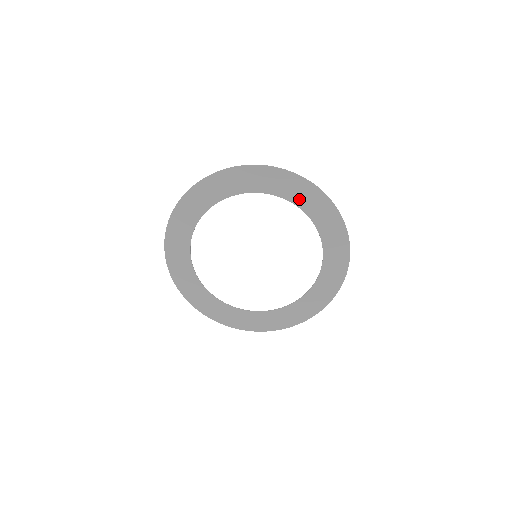
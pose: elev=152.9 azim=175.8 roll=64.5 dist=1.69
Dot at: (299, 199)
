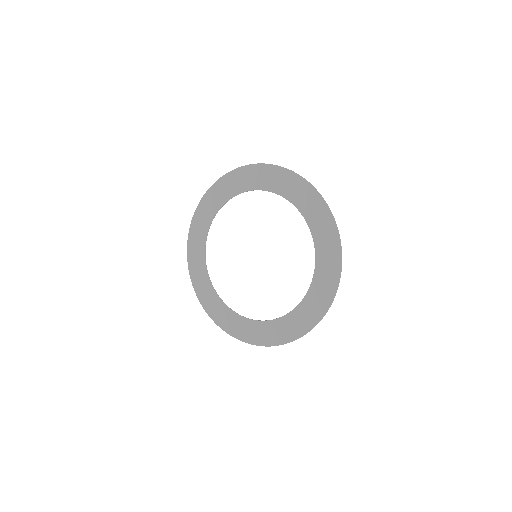
Dot at: (316, 226)
